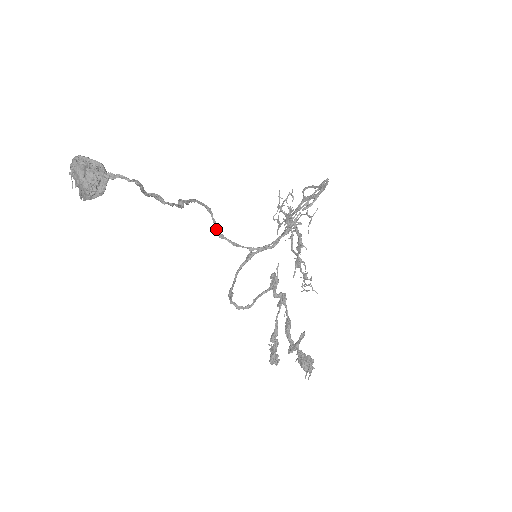
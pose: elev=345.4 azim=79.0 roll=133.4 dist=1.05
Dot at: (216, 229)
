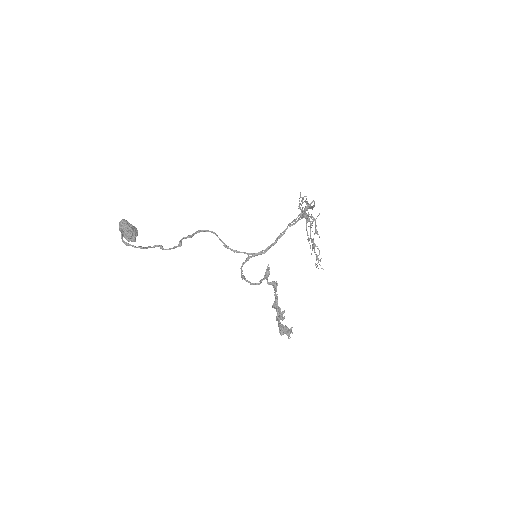
Dot at: occluded
